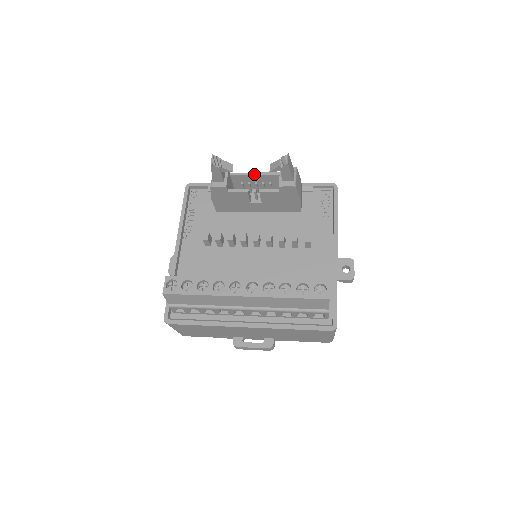
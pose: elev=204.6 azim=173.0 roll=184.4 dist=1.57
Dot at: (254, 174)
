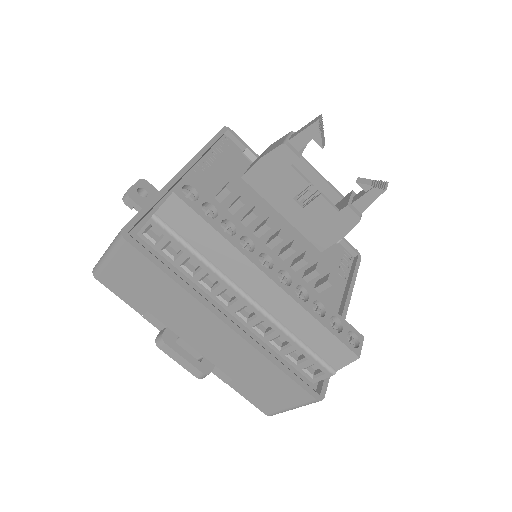
Dot at: (321, 175)
